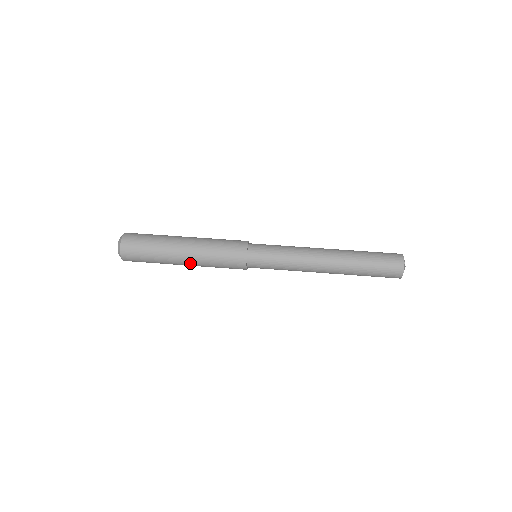
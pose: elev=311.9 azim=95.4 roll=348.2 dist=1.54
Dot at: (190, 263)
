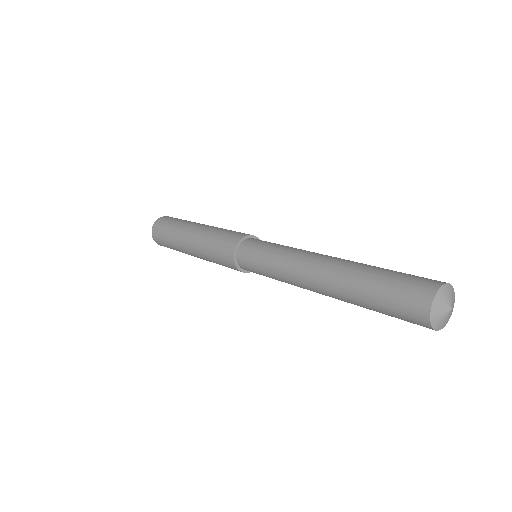
Dot at: (192, 247)
